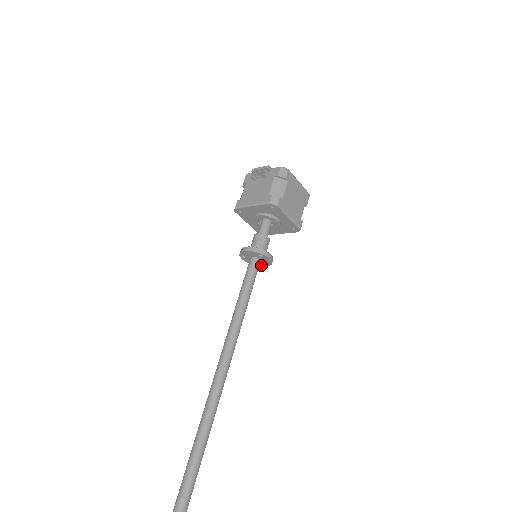
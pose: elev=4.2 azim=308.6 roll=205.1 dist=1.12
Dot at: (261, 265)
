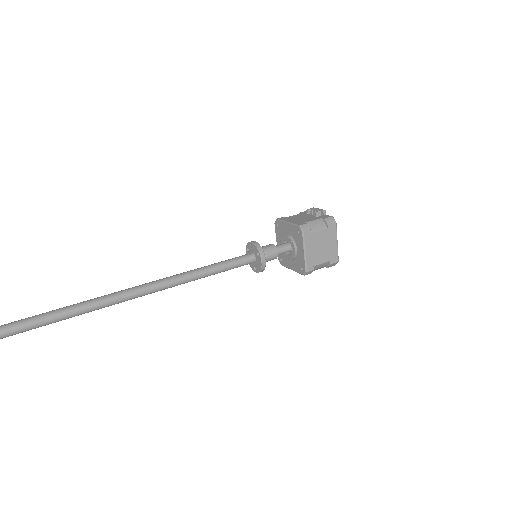
Dot at: (254, 268)
